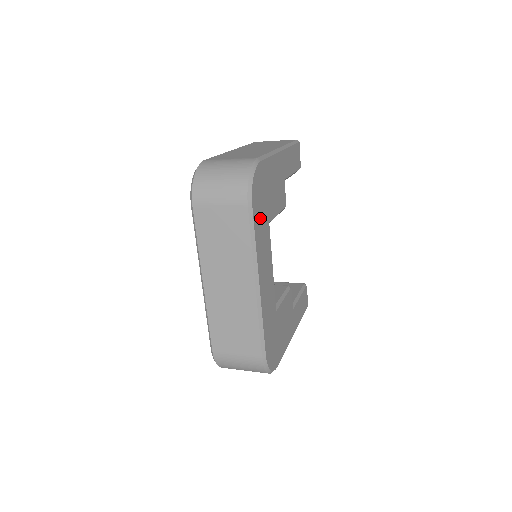
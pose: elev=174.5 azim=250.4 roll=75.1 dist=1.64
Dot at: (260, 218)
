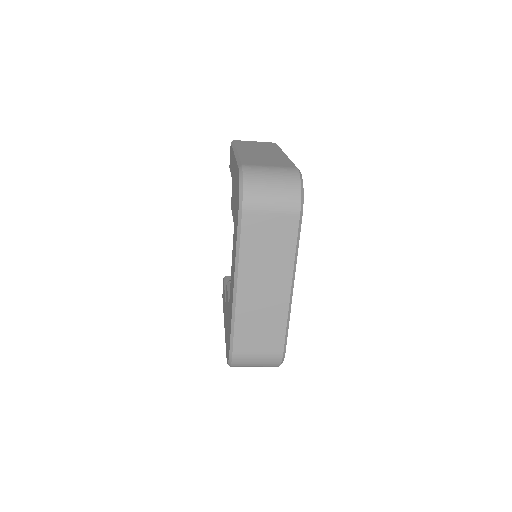
Dot at: occluded
